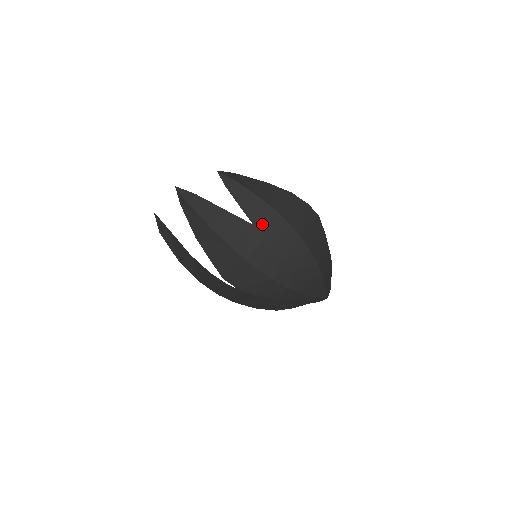
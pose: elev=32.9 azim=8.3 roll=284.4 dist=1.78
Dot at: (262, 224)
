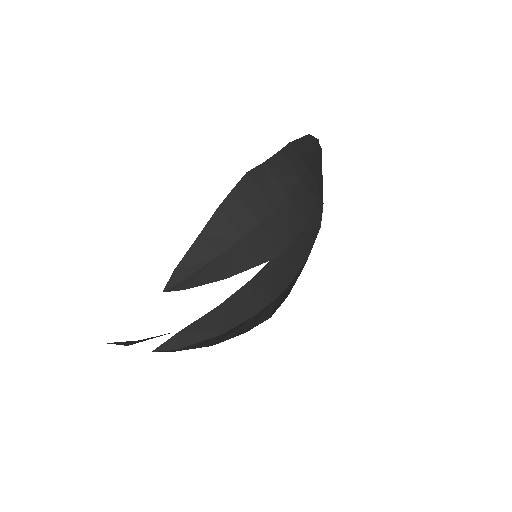
Dot at: (247, 261)
